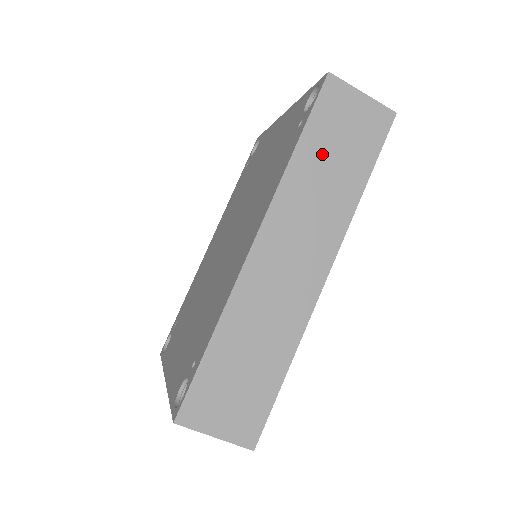
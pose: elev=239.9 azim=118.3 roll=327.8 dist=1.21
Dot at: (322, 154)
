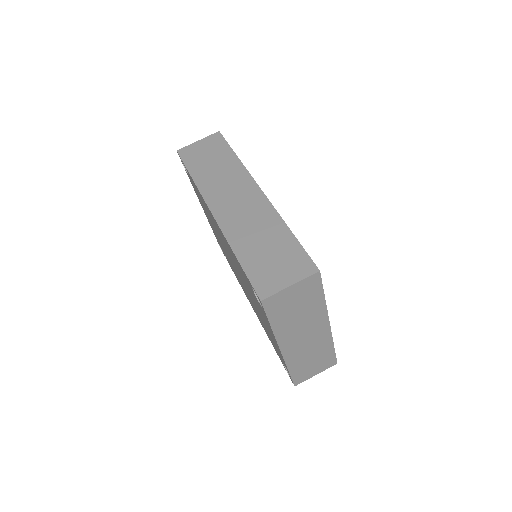
Dot at: (205, 167)
